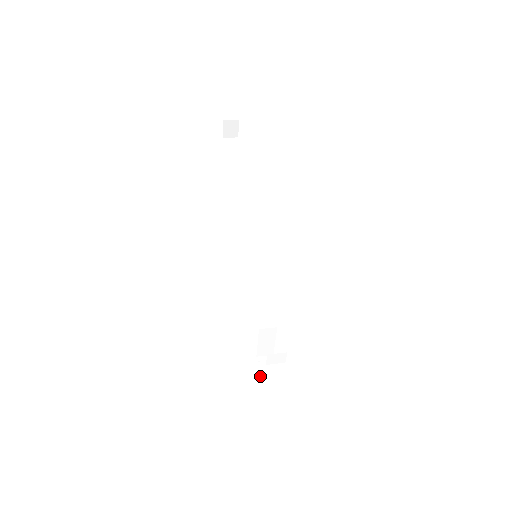
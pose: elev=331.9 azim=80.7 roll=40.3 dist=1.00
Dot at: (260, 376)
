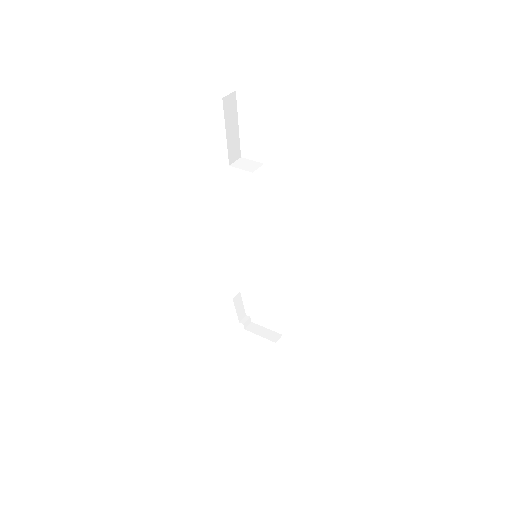
Dot at: (236, 309)
